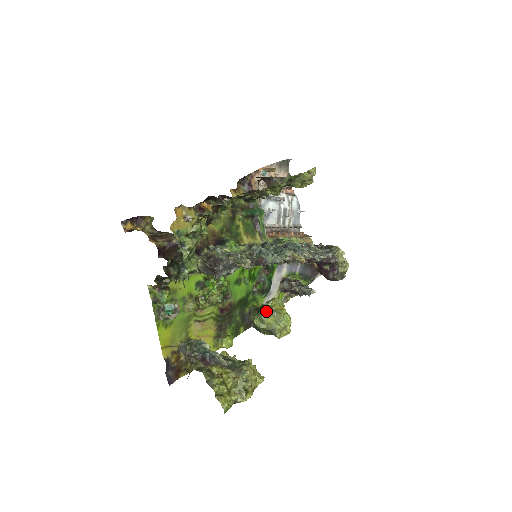
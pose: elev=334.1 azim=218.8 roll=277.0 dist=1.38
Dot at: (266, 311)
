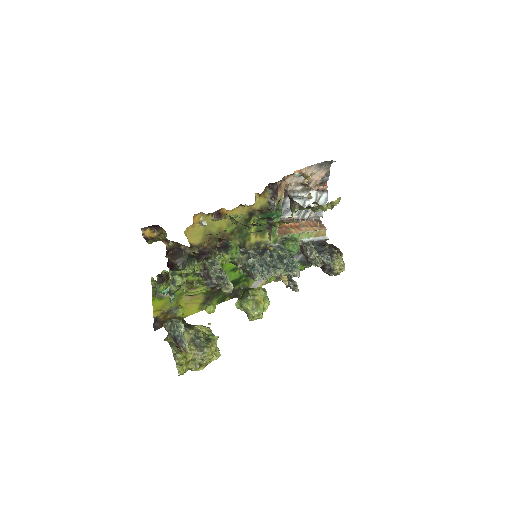
Dot at: (247, 300)
